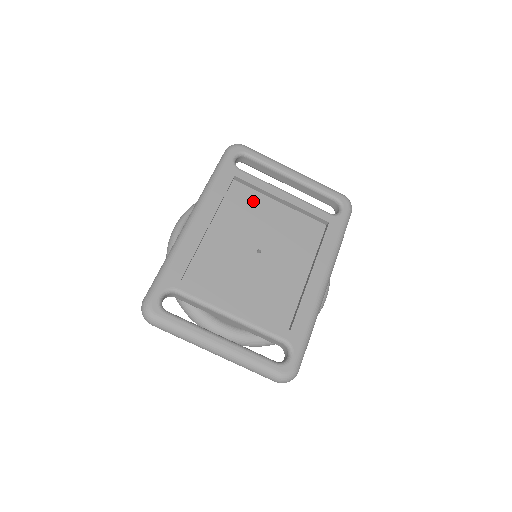
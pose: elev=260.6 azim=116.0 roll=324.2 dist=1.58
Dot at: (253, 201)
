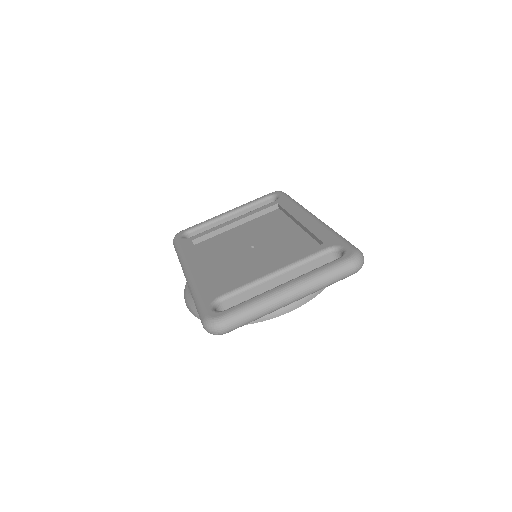
Dot at: (219, 240)
